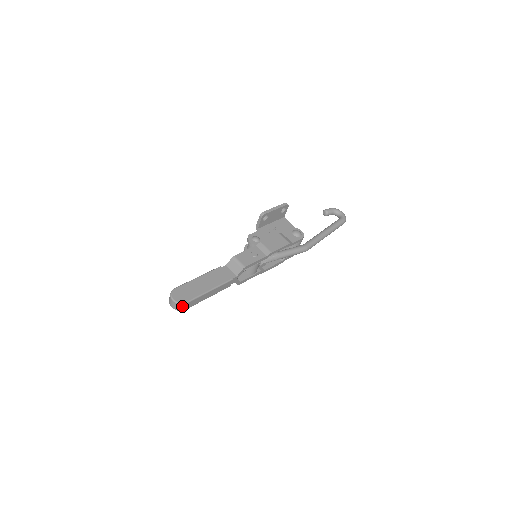
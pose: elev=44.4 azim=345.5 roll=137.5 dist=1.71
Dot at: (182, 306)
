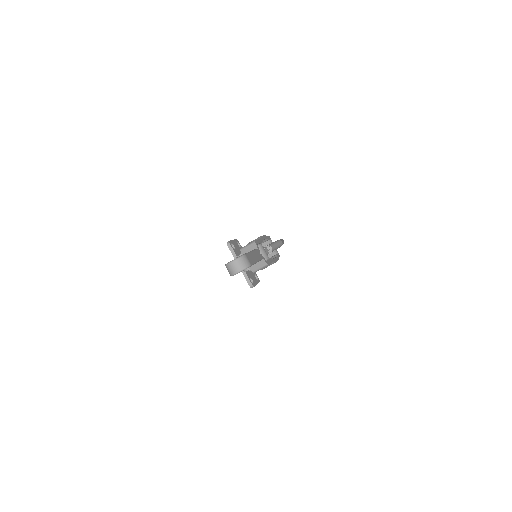
Dot at: (245, 259)
